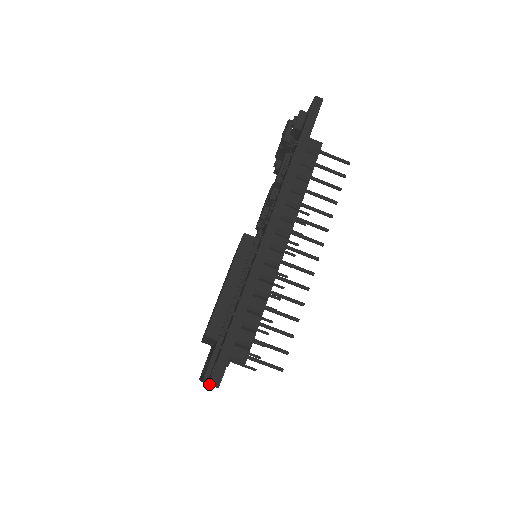
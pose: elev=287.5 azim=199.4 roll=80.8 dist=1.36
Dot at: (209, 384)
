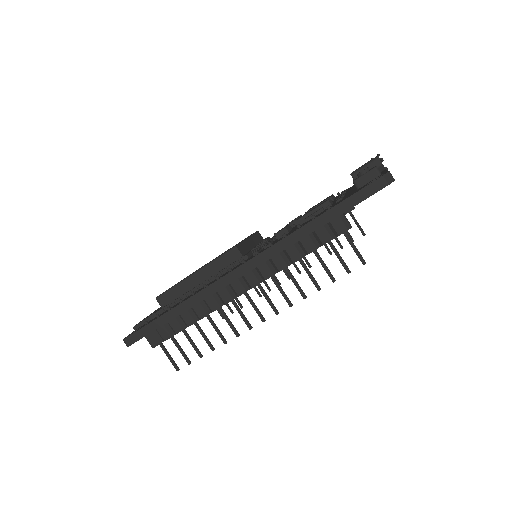
Dot at: (123, 340)
